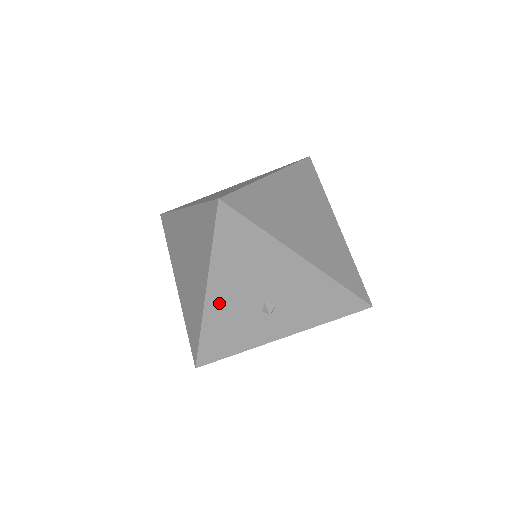
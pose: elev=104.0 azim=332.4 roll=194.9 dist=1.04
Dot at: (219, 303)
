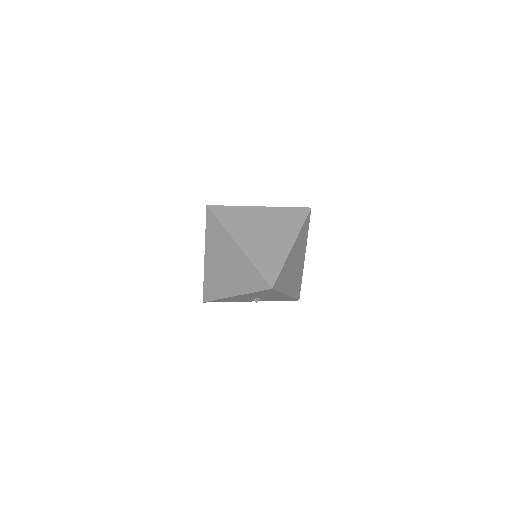
Dot at: (237, 297)
